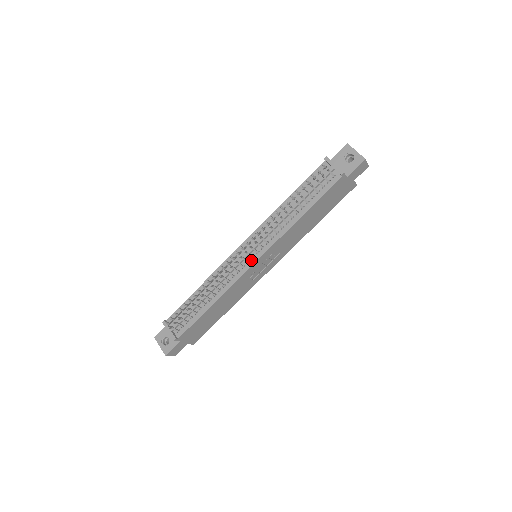
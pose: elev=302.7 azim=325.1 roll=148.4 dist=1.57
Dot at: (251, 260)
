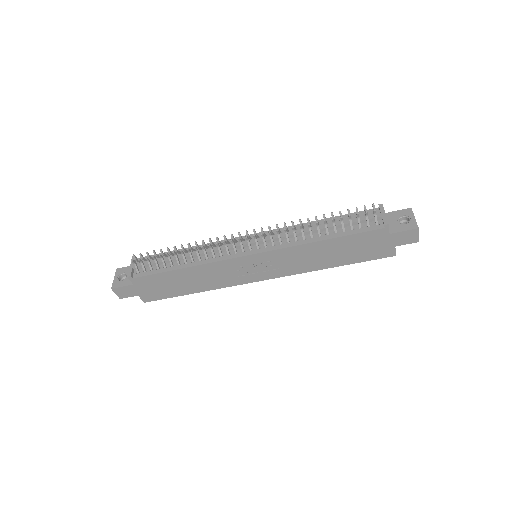
Dot at: (247, 251)
